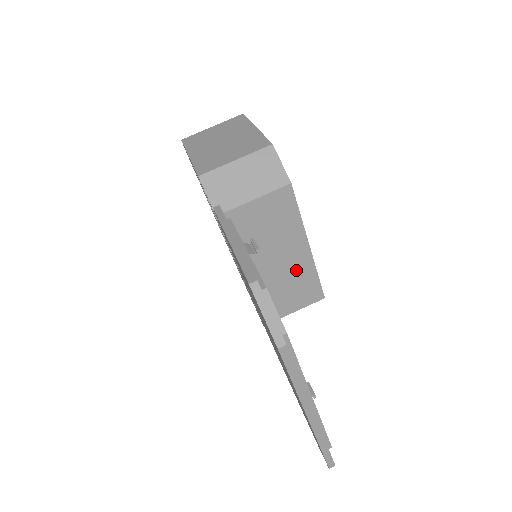
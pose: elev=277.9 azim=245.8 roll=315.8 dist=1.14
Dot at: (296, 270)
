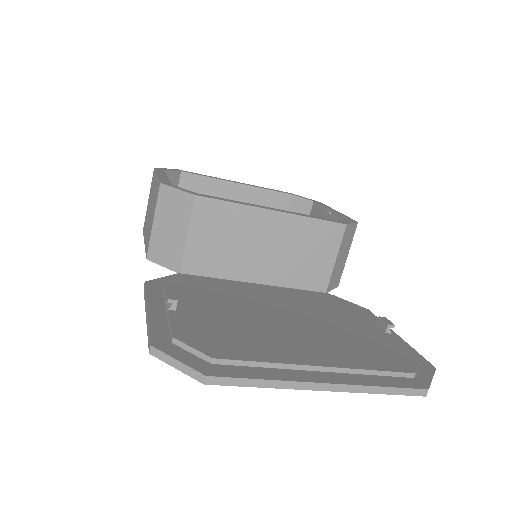
Dot at: (291, 235)
